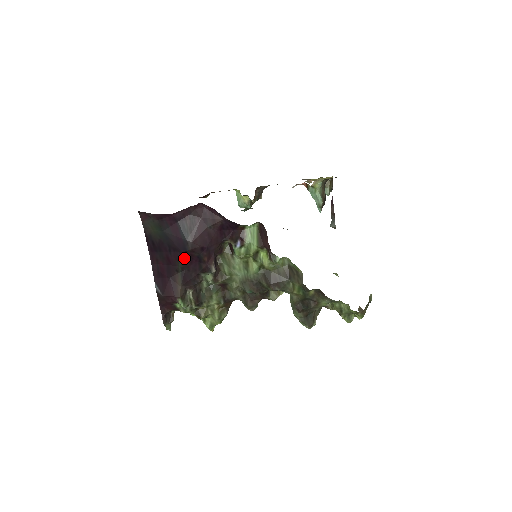
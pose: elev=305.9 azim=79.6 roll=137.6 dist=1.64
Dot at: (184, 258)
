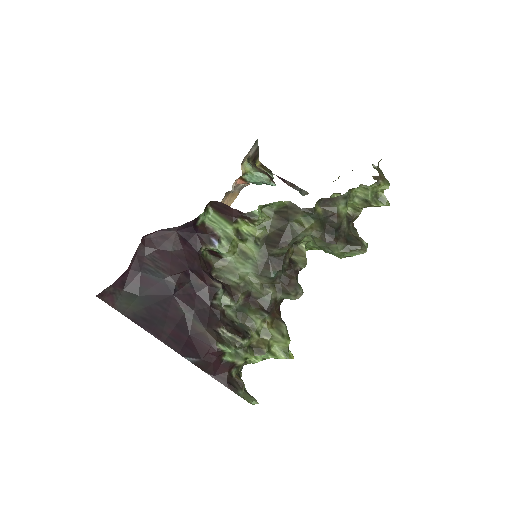
Dot at: (180, 300)
